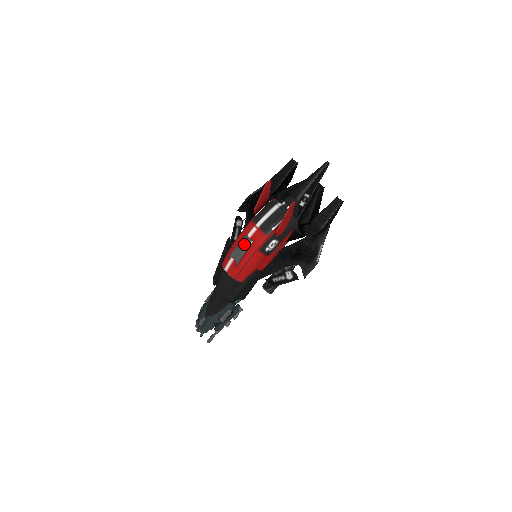
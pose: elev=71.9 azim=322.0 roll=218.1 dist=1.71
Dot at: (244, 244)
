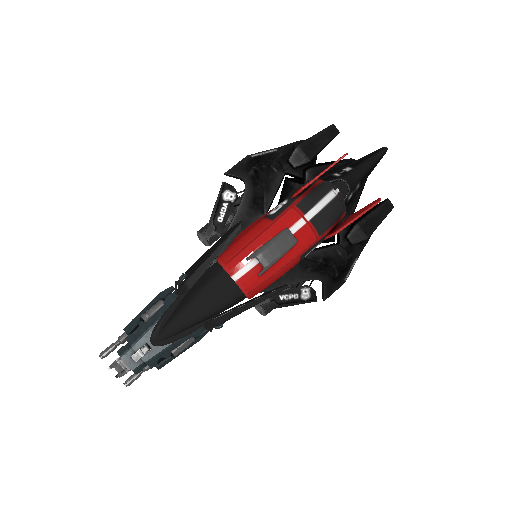
Dot at: (284, 243)
